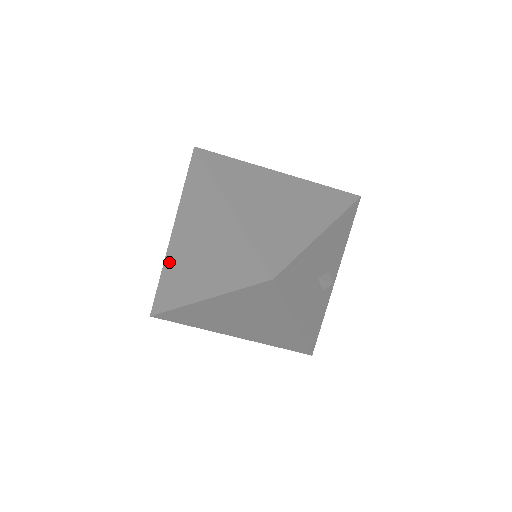
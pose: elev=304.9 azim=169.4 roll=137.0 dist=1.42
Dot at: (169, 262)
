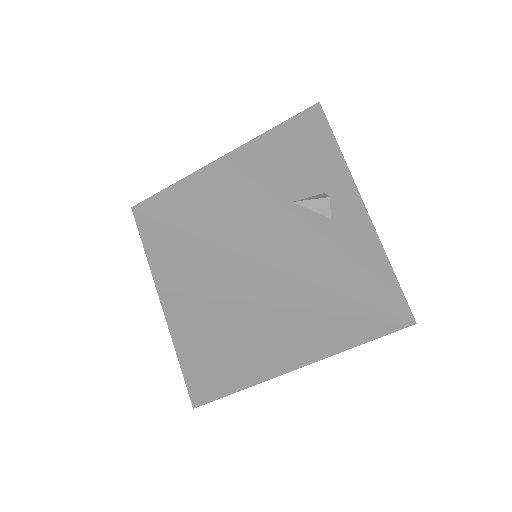
Dot at: occluded
